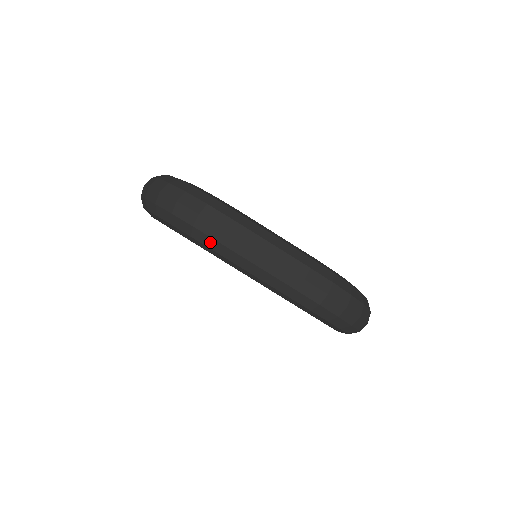
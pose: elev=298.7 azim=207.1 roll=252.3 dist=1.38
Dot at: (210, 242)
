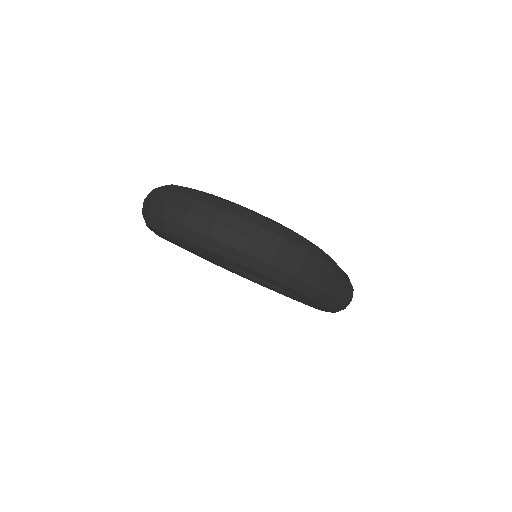
Dot at: (316, 294)
